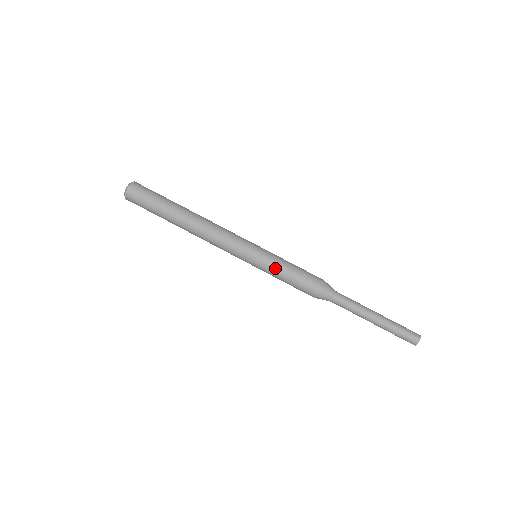
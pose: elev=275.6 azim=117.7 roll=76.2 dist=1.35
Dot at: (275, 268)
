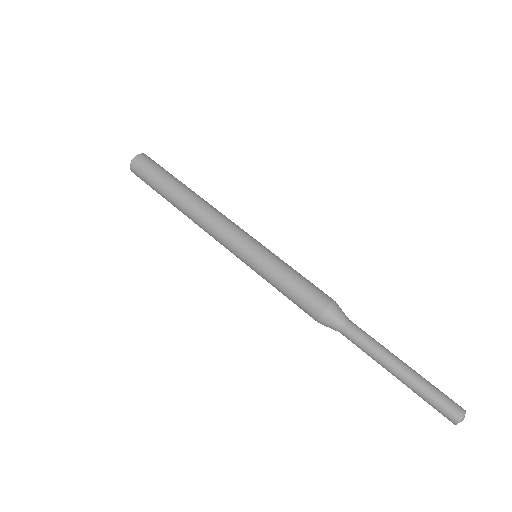
Dot at: (271, 275)
